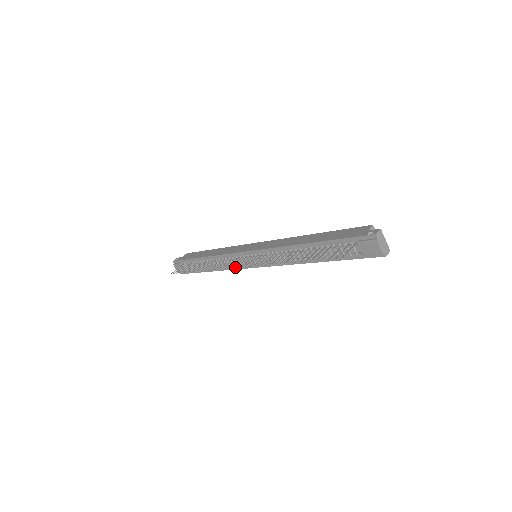
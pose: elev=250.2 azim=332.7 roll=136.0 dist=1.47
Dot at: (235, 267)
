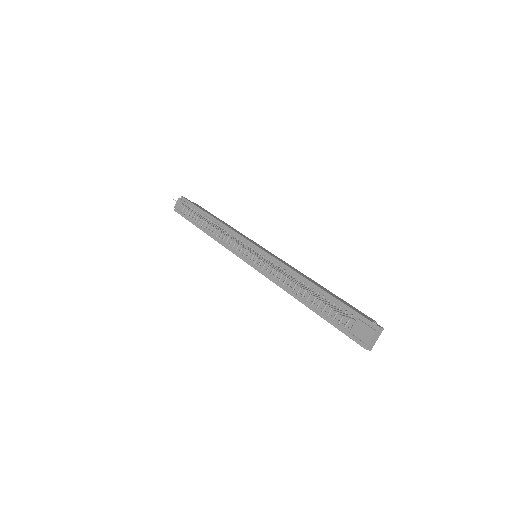
Dot at: (229, 247)
